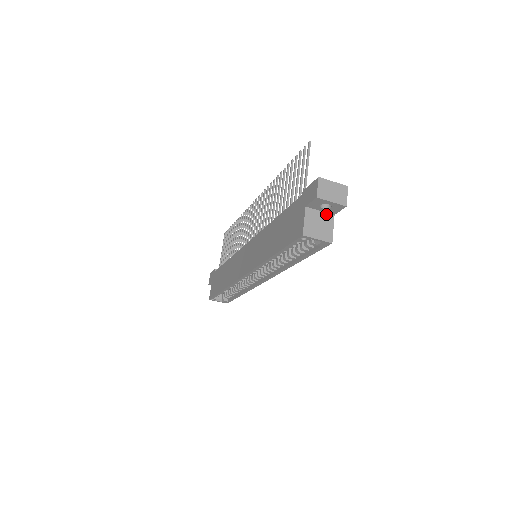
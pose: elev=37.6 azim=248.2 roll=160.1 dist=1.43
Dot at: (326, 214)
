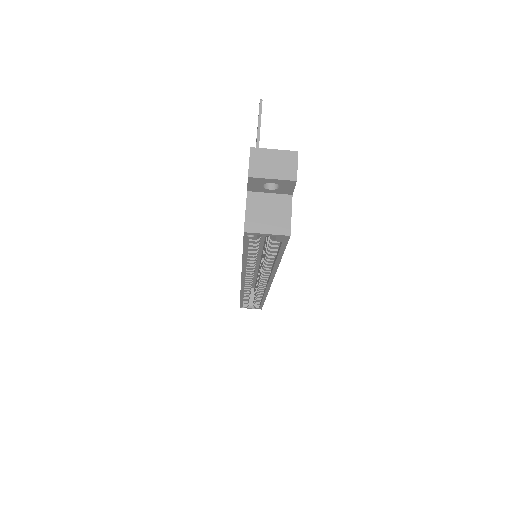
Dot at: (279, 196)
